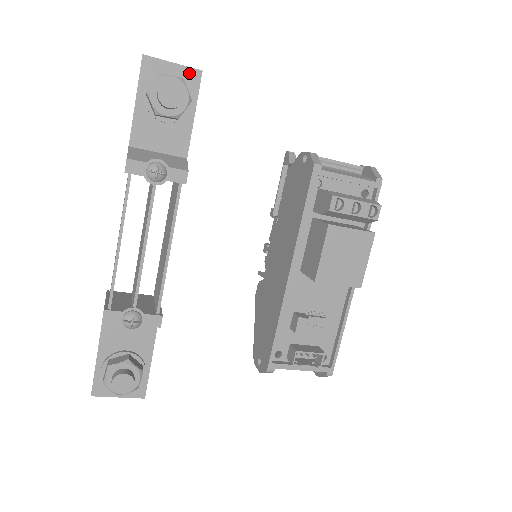
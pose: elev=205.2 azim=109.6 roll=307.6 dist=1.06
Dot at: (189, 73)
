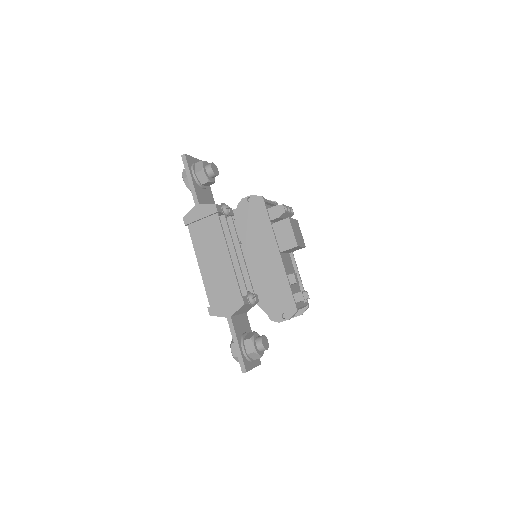
Dot at: occluded
